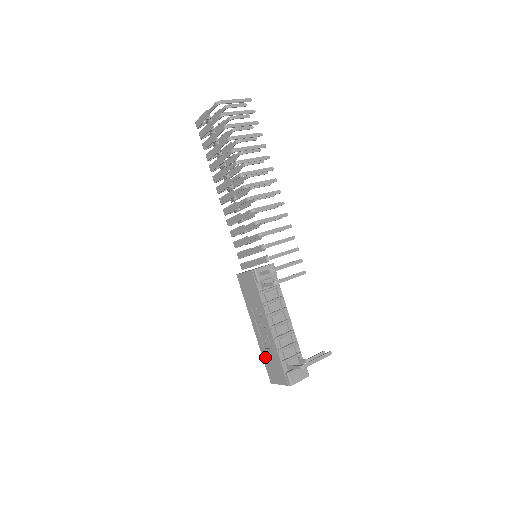
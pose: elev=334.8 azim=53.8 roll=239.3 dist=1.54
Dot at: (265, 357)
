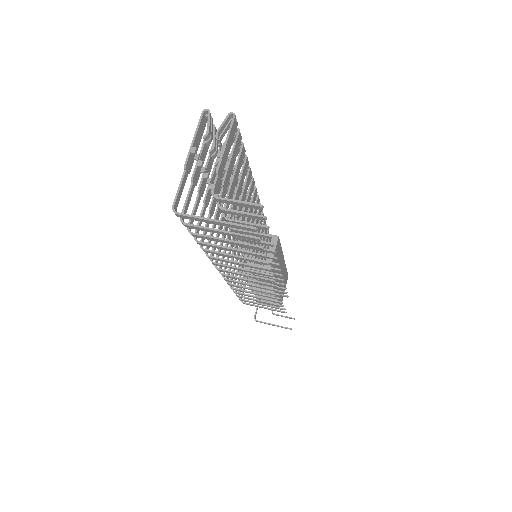
Dot at: occluded
